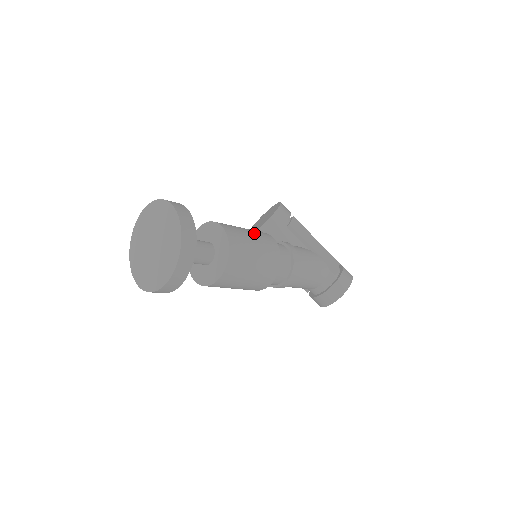
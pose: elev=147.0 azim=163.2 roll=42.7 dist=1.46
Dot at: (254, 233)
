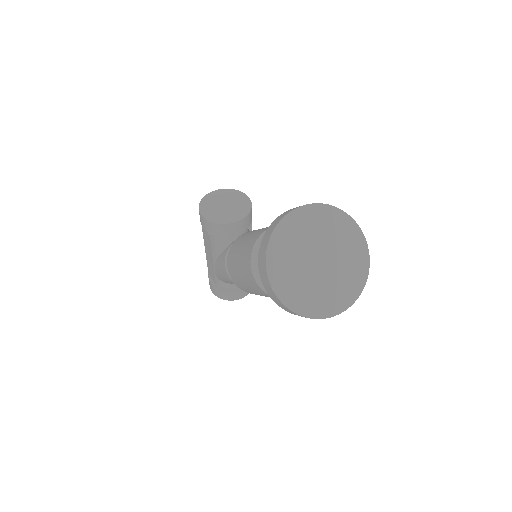
Dot at: occluded
